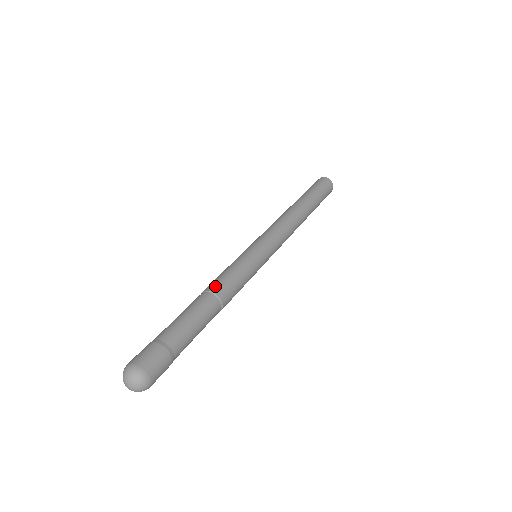
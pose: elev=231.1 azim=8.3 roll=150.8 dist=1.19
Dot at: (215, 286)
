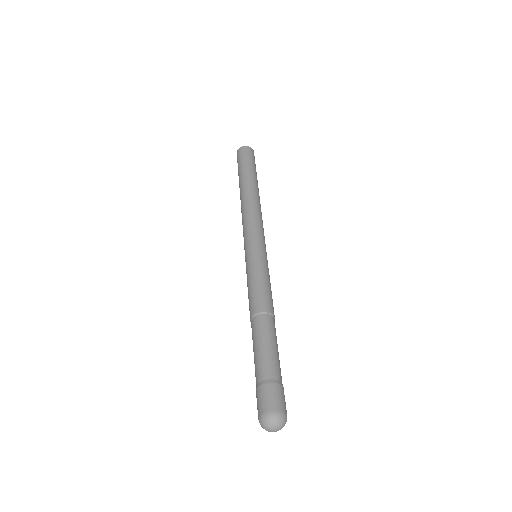
Dot at: (270, 307)
